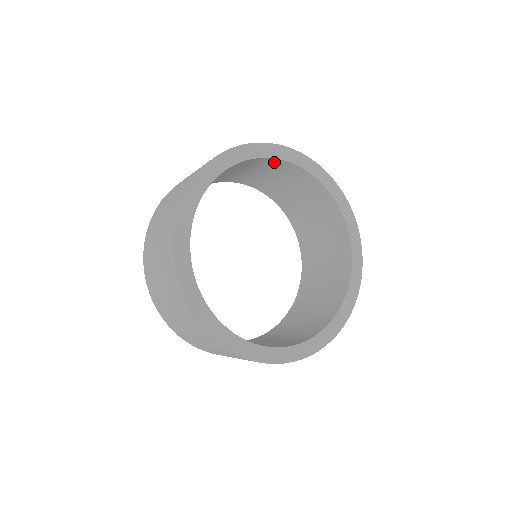
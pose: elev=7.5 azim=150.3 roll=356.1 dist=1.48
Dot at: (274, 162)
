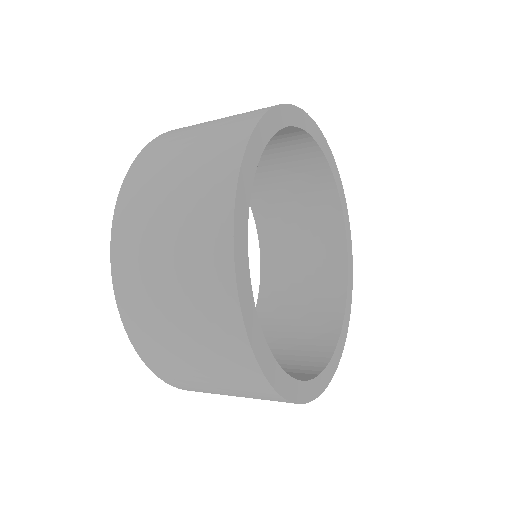
Dot at: (327, 191)
